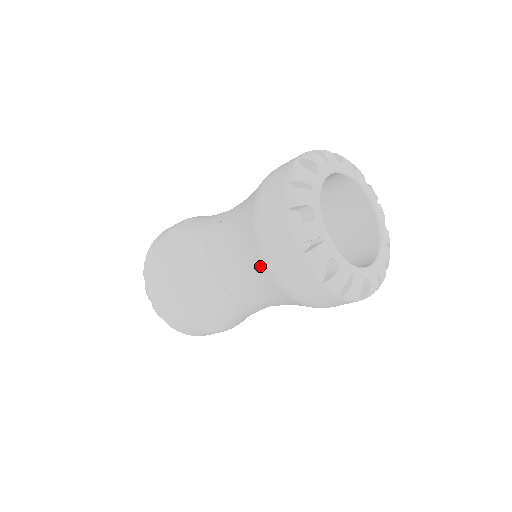
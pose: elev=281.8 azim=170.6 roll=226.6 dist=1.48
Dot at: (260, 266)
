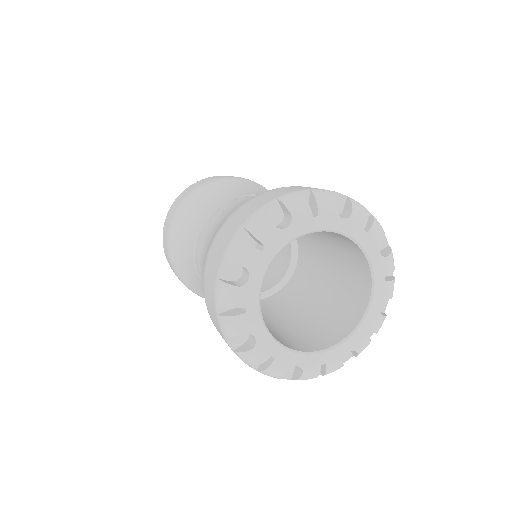
Dot at: occluded
